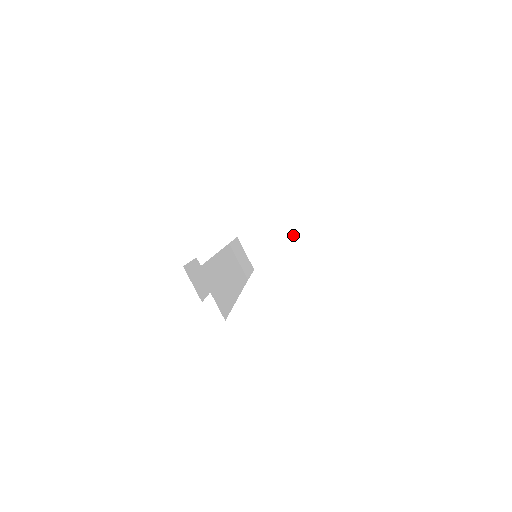
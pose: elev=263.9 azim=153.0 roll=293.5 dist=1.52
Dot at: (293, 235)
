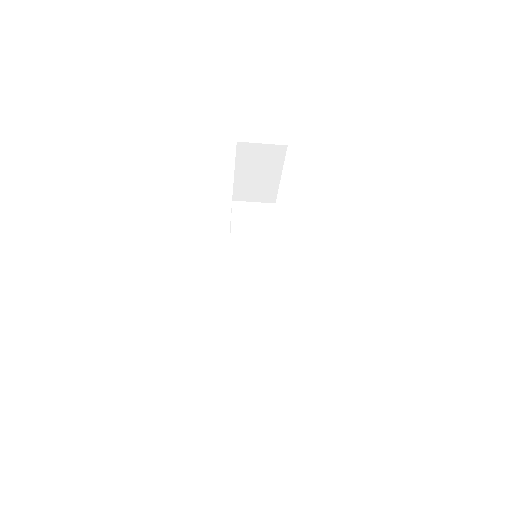
Dot at: (265, 160)
